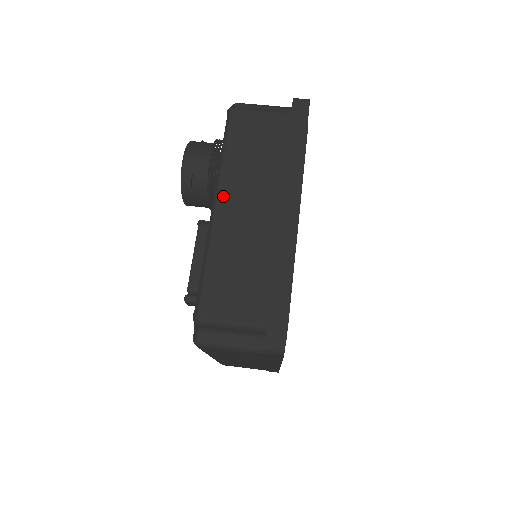
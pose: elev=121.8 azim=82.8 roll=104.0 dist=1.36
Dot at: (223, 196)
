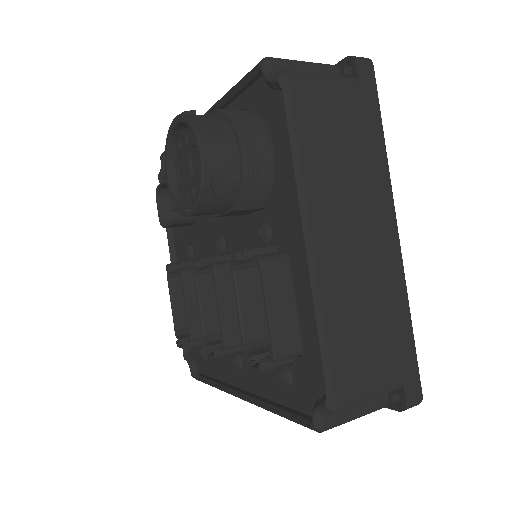
Dot at: (317, 225)
